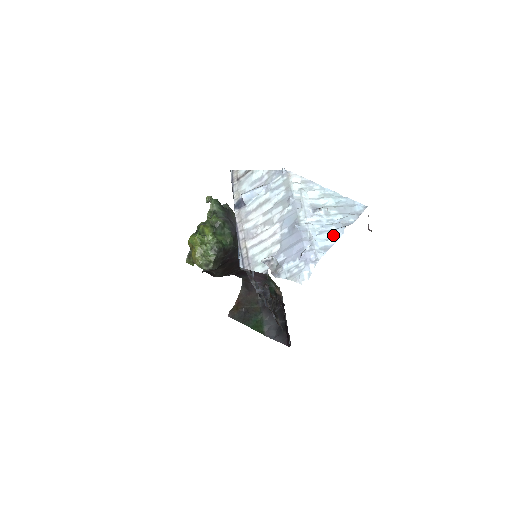
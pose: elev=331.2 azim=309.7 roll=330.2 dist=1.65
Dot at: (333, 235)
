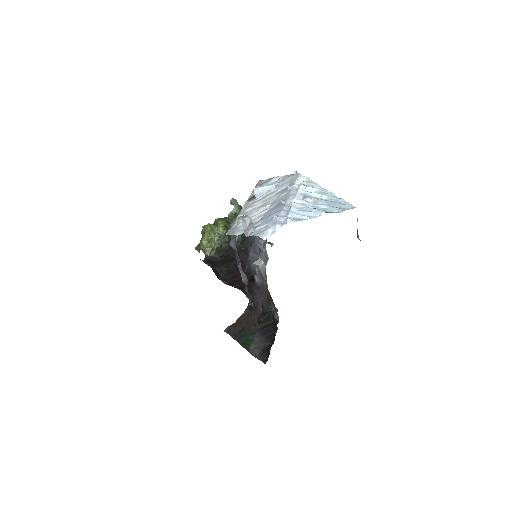
Dot at: (311, 214)
